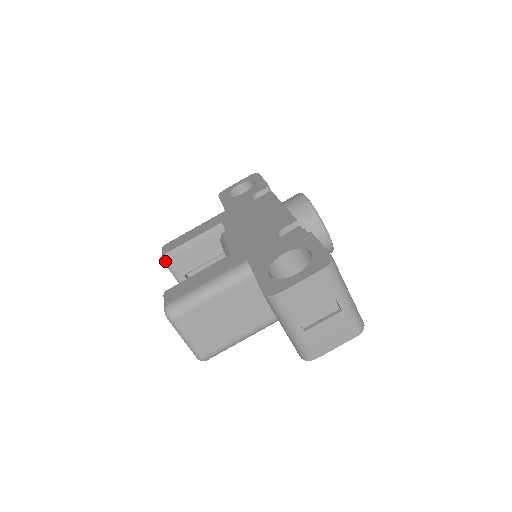
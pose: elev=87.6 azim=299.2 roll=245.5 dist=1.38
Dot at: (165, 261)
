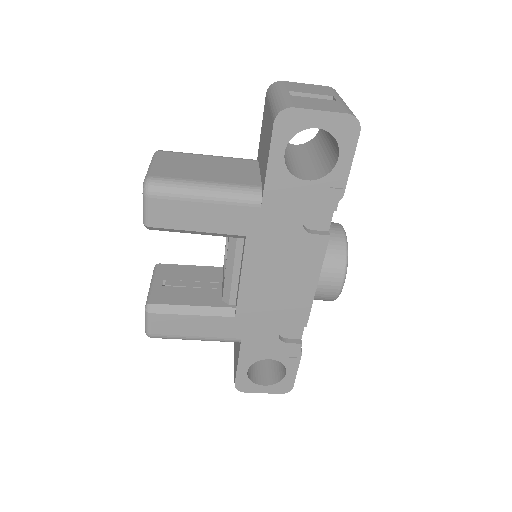
Dot at: (147, 228)
